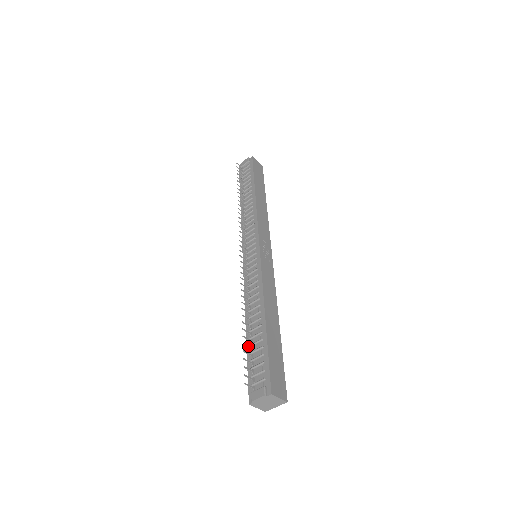
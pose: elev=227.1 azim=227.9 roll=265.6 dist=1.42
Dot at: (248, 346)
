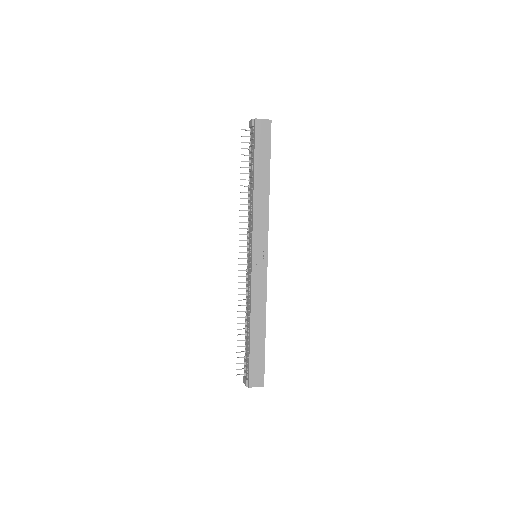
Dot at: (241, 346)
